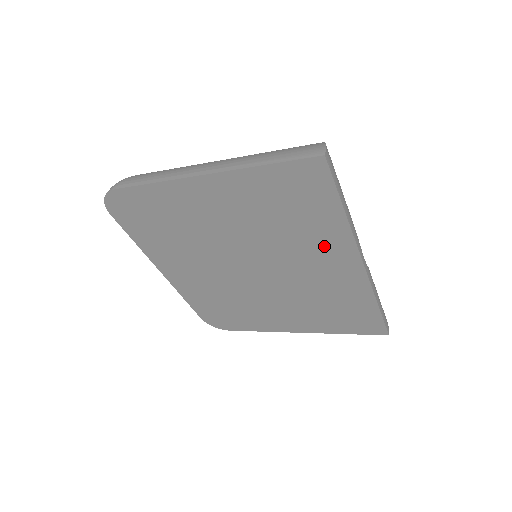
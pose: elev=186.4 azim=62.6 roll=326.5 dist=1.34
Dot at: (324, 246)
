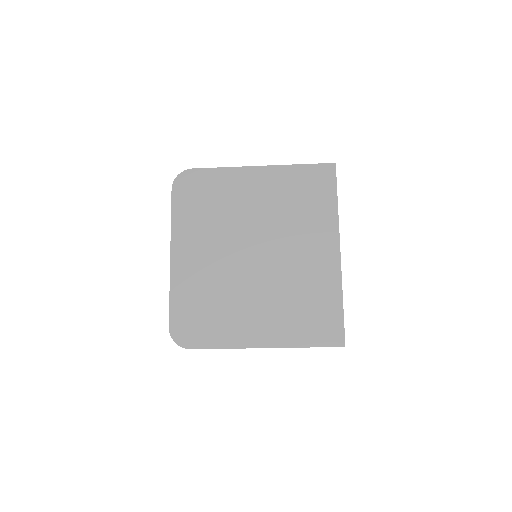
Dot at: (318, 231)
